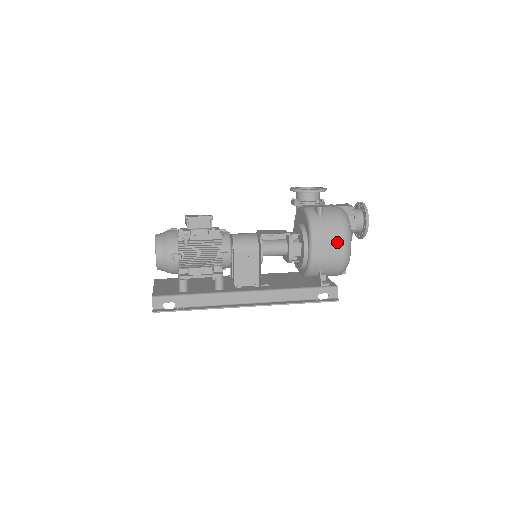
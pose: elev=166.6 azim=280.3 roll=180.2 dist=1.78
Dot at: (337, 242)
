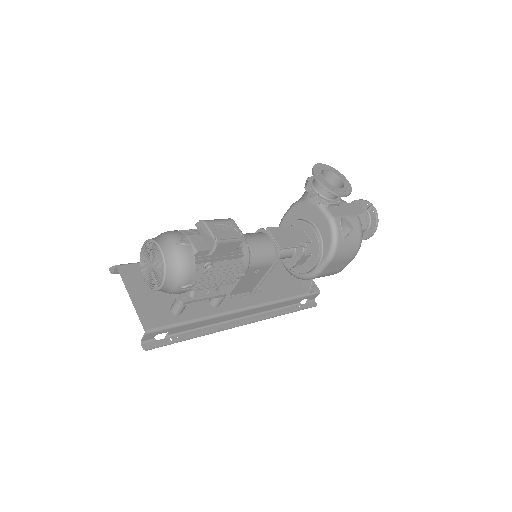
Dot at: (346, 261)
